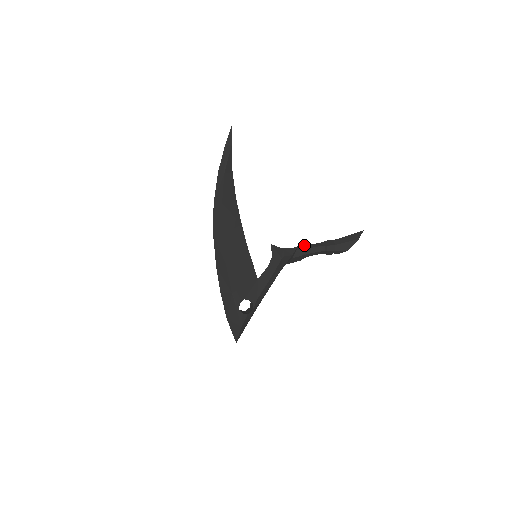
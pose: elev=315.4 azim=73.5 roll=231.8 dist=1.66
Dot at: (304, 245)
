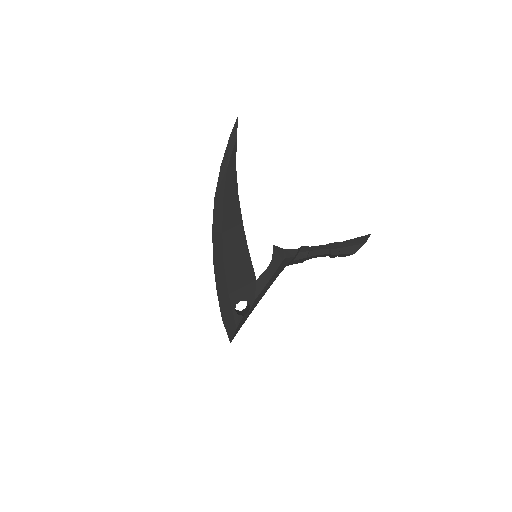
Dot at: (307, 247)
